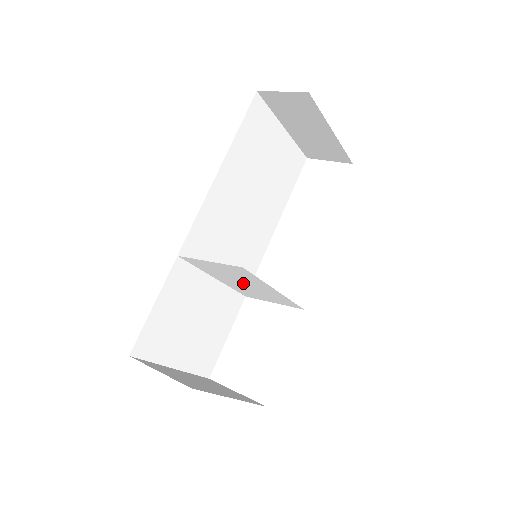
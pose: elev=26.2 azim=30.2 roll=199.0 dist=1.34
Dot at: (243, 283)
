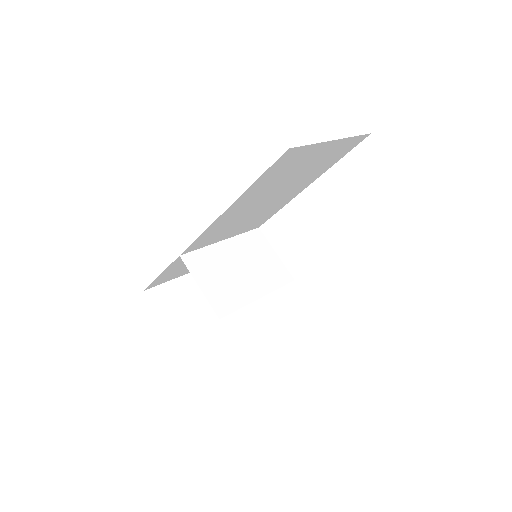
Dot at: (239, 269)
